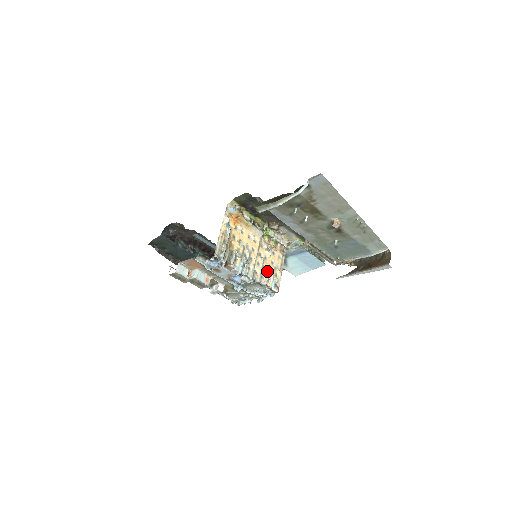
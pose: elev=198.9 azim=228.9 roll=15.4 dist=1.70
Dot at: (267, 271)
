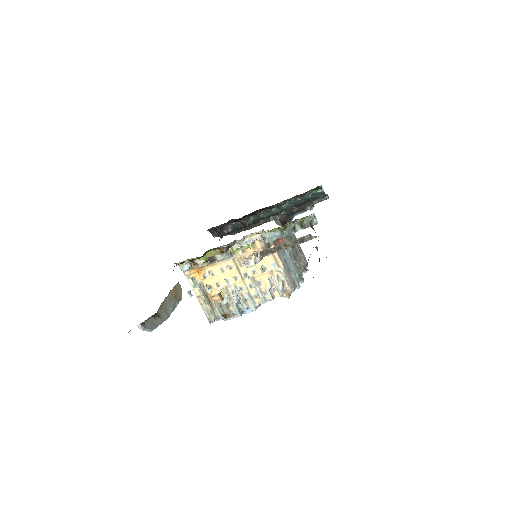
Dot at: (265, 284)
